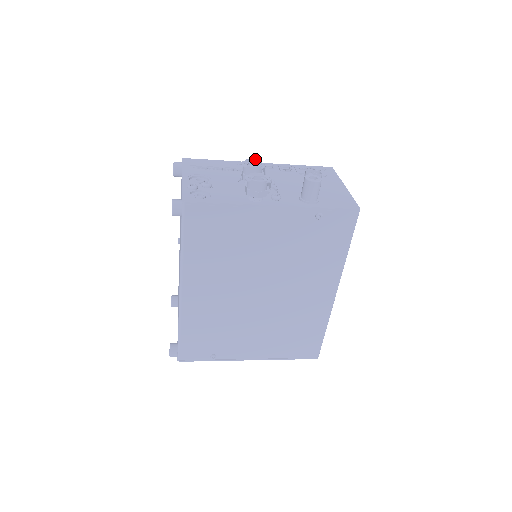
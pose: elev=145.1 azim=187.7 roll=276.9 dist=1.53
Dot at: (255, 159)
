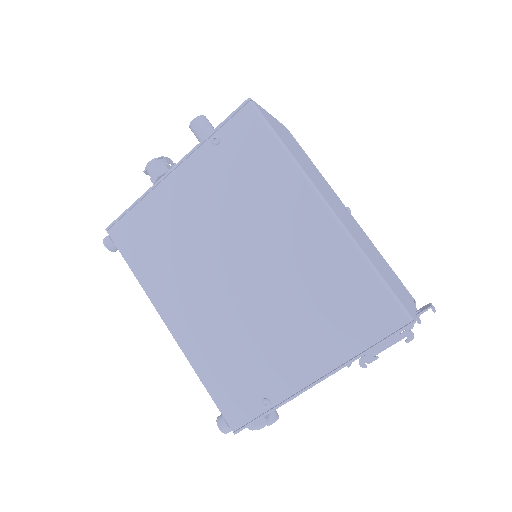
Dot at: occluded
